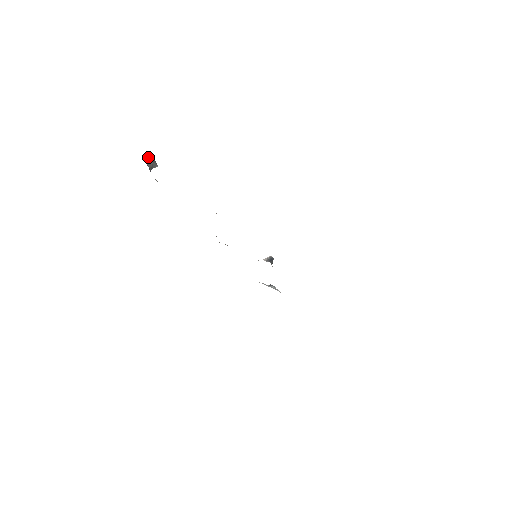
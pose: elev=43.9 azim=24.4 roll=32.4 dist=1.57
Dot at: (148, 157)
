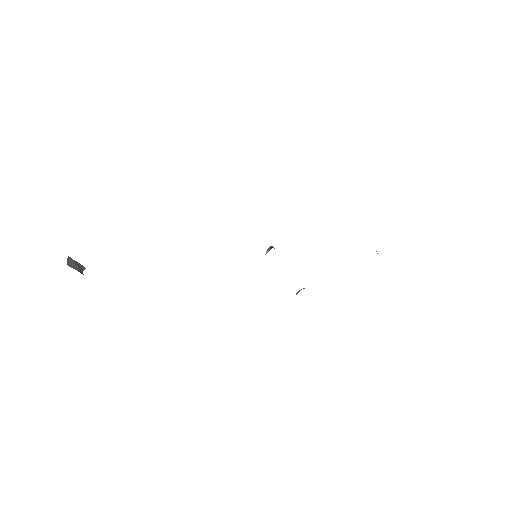
Dot at: (67, 261)
